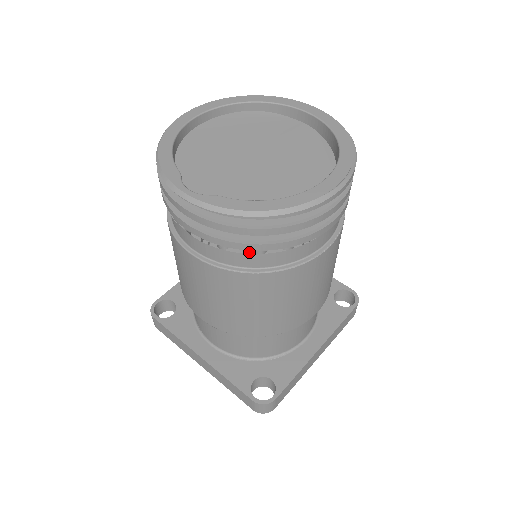
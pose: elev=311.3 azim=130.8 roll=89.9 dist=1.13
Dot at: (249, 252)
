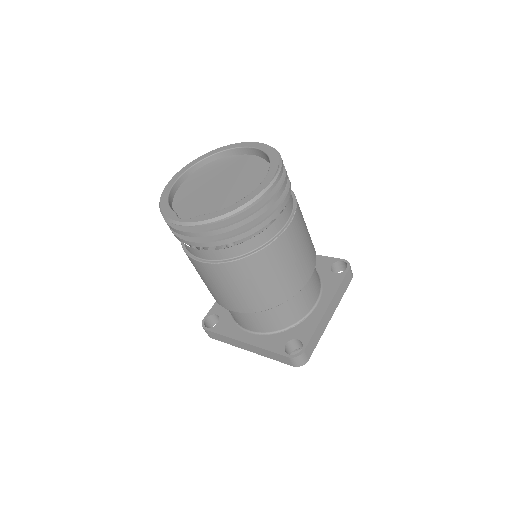
Dot at: occluded
